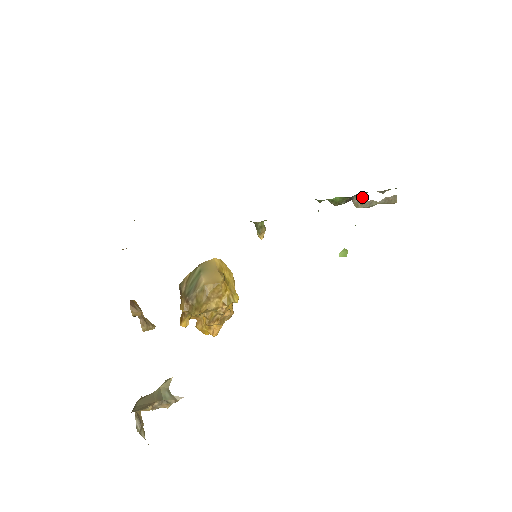
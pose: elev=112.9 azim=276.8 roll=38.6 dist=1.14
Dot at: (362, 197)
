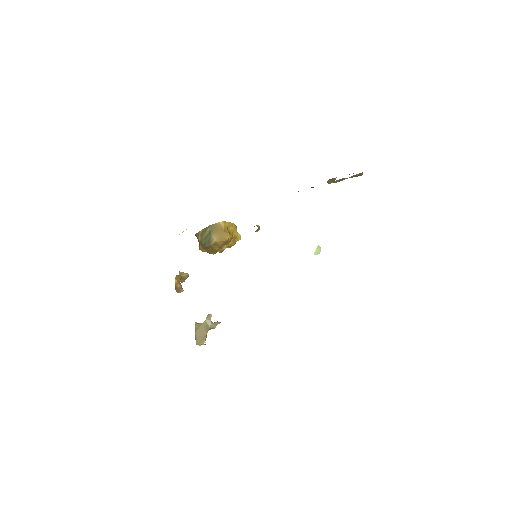
Dot at: (334, 179)
